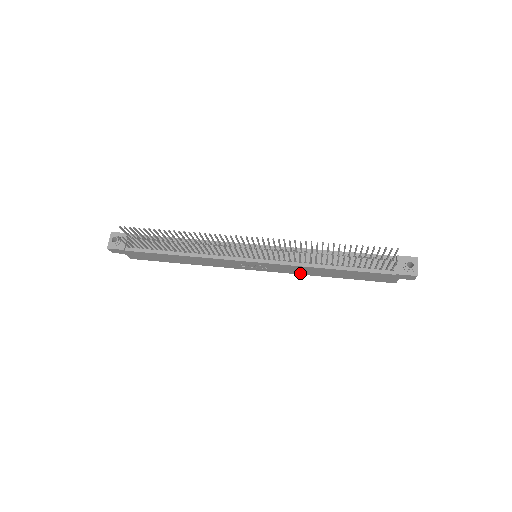
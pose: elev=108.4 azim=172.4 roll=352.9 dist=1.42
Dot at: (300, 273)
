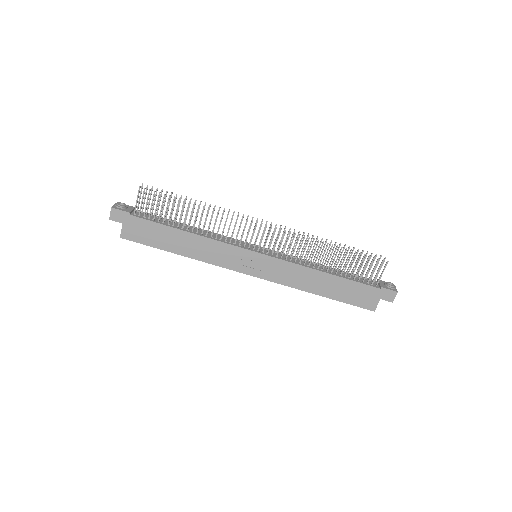
Dot at: (292, 284)
